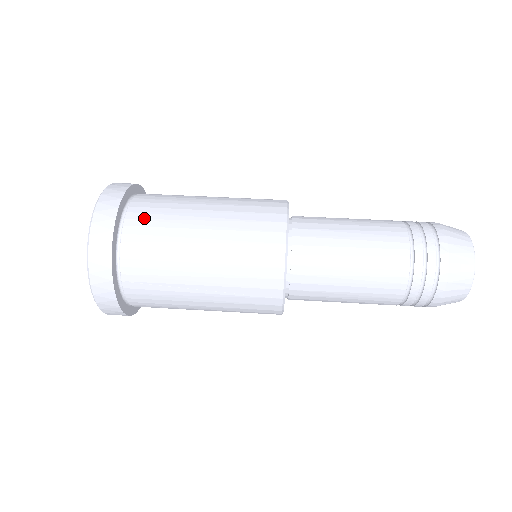
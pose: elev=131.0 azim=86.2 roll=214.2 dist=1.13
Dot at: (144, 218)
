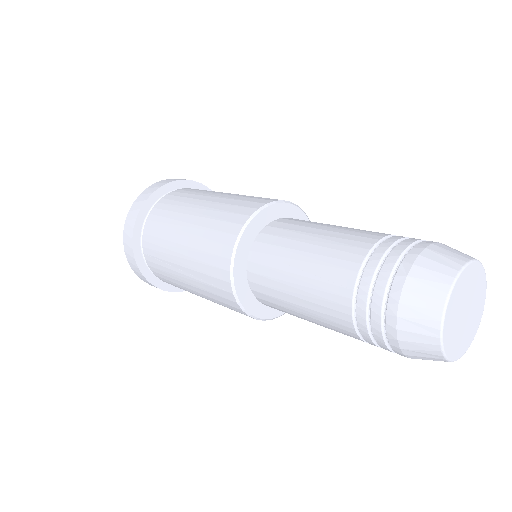
Dot at: (167, 203)
